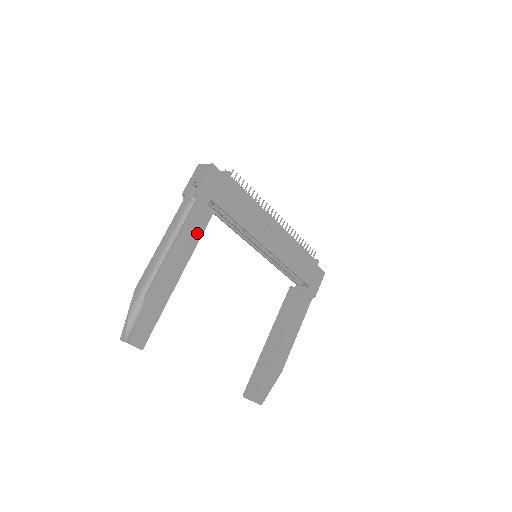
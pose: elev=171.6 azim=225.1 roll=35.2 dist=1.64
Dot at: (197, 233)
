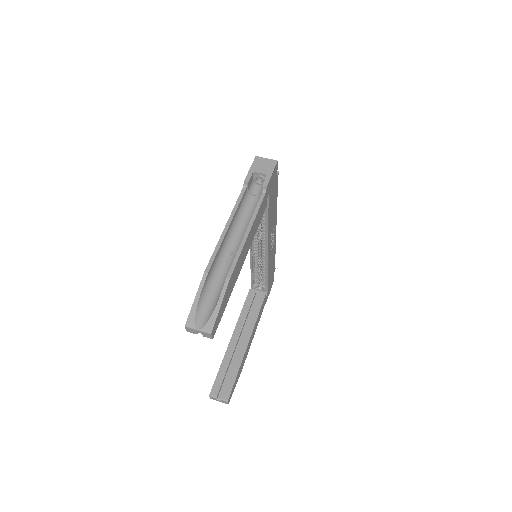
Dot at: (257, 225)
